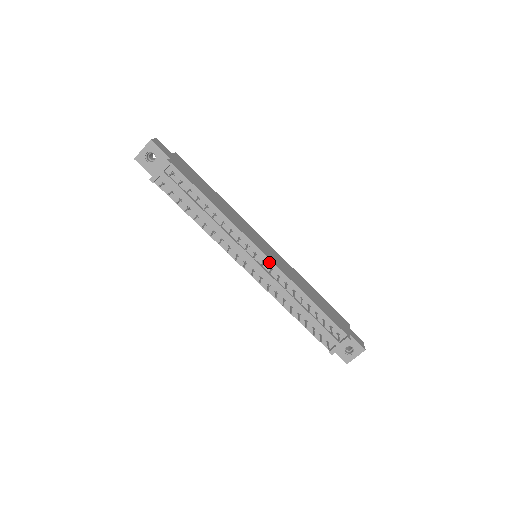
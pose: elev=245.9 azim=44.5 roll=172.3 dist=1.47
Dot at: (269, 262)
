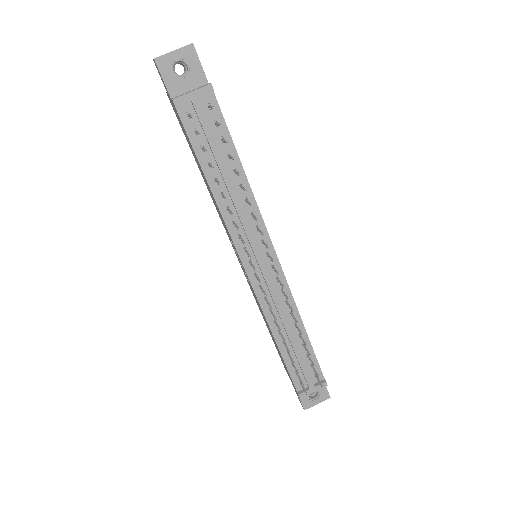
Dot at: (279, 270)
